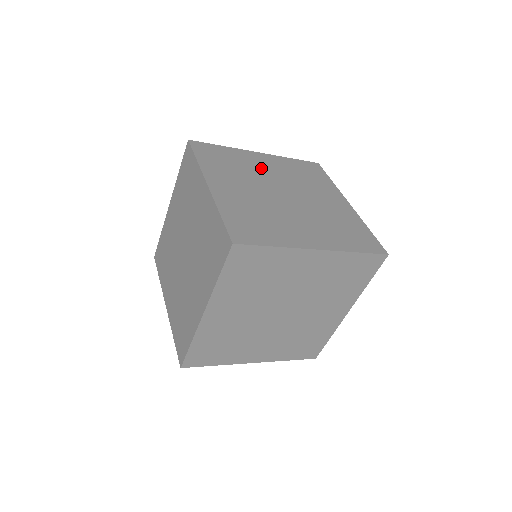
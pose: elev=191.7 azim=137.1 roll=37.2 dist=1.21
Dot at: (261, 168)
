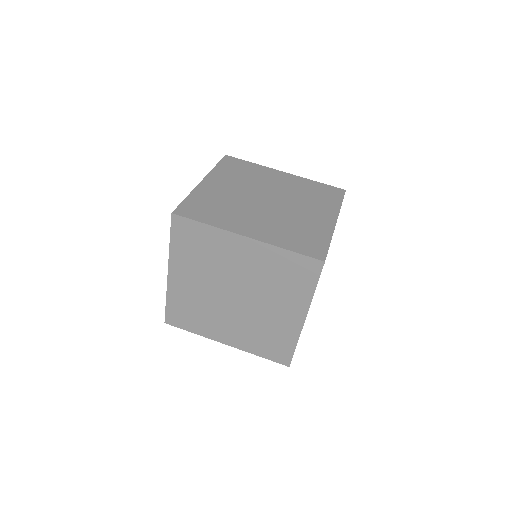
Dot at: (232, 261)
